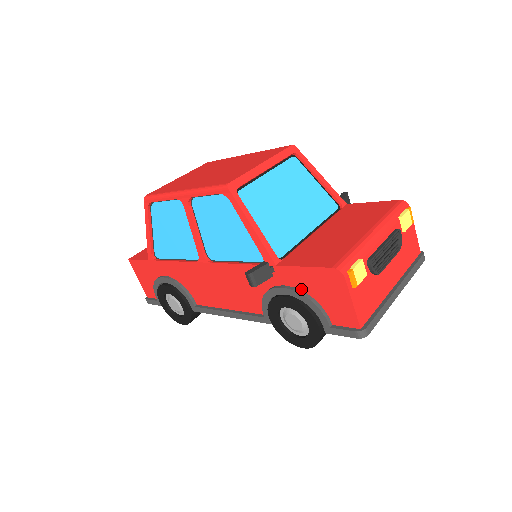
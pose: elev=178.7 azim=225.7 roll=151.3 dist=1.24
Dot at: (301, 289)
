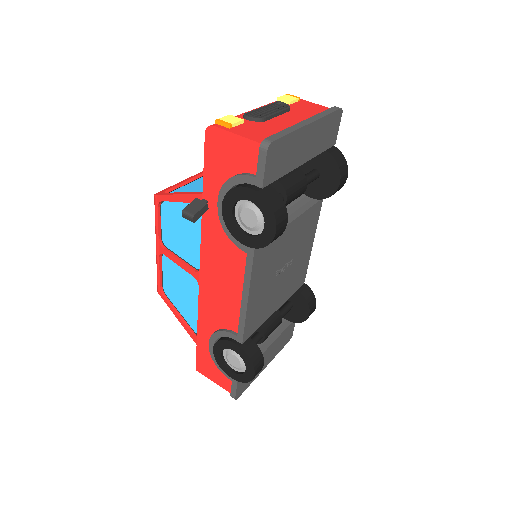
Dot at: (223, 184)
